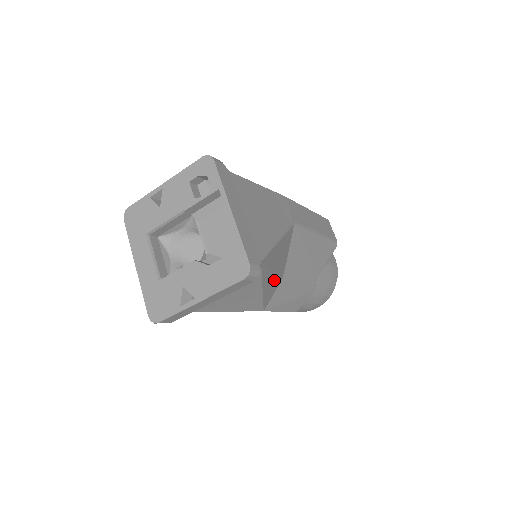
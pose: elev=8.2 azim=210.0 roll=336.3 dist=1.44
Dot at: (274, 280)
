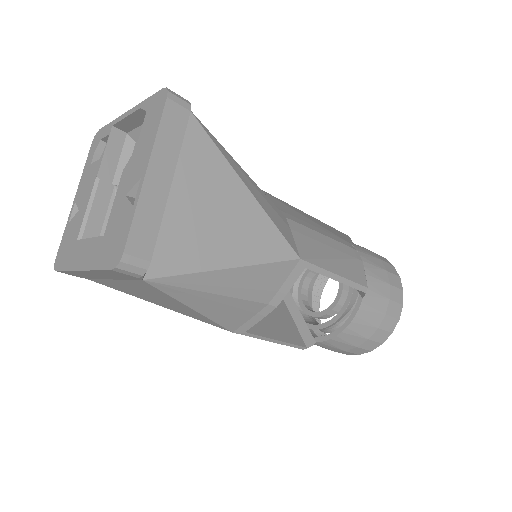
Dot at: (265, 199)
